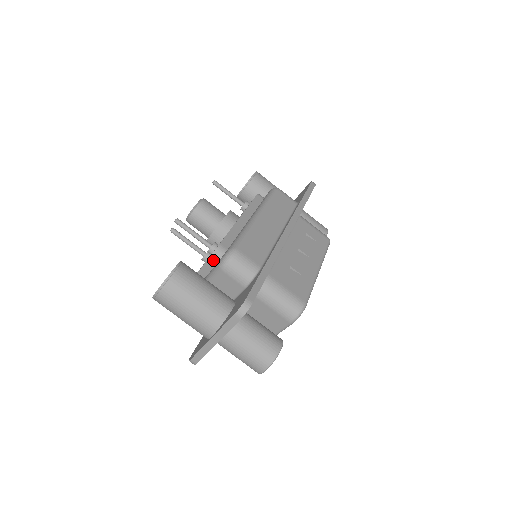
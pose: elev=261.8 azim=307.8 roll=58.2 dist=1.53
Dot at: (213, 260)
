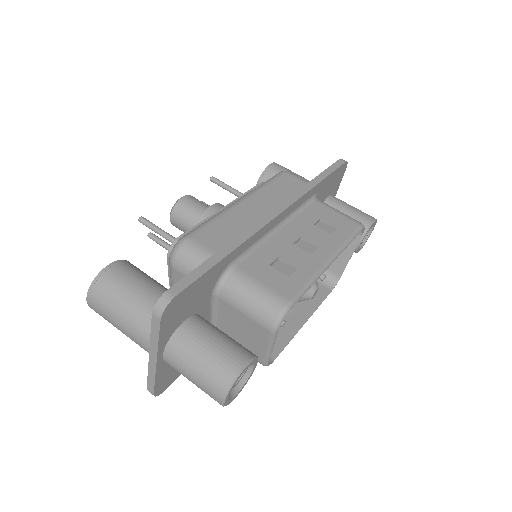
Dot at: occluded
